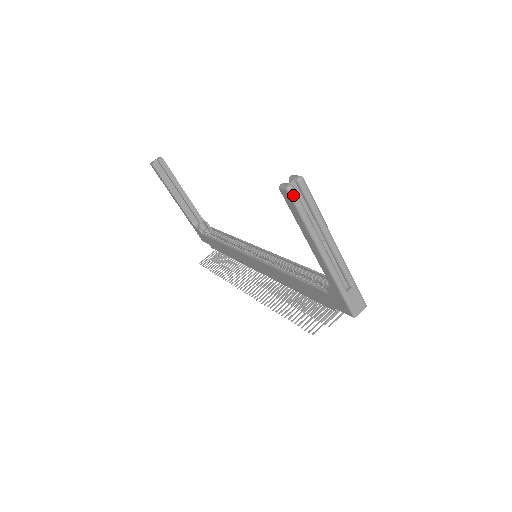
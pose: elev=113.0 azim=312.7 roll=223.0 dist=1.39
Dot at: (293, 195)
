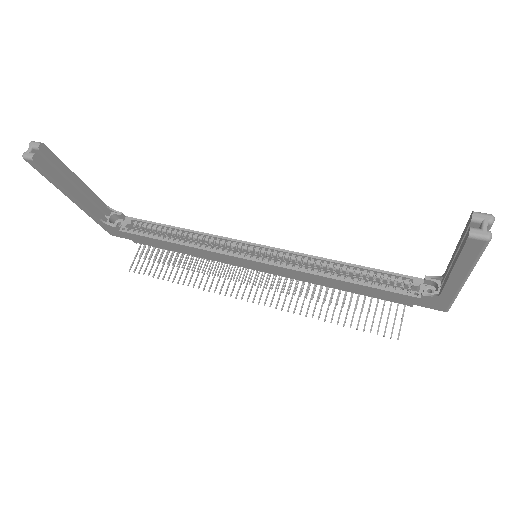
Dot at: occluded
